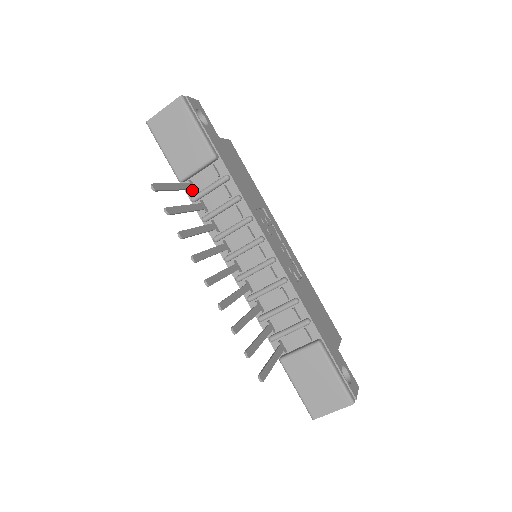
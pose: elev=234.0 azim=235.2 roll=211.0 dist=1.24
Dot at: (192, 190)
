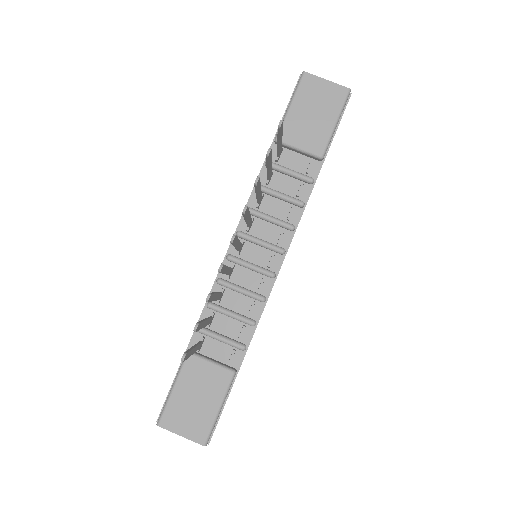
Dot at: (277, 157)
